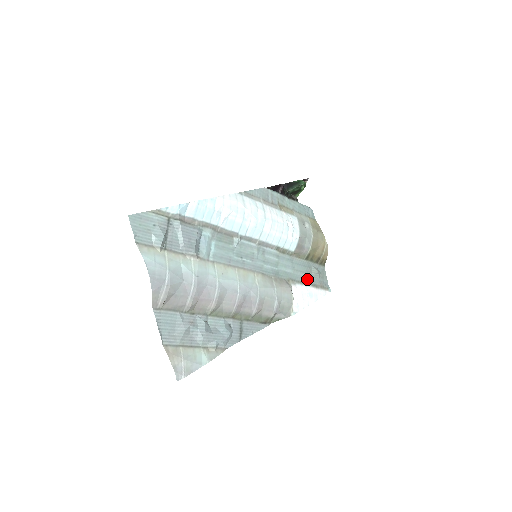
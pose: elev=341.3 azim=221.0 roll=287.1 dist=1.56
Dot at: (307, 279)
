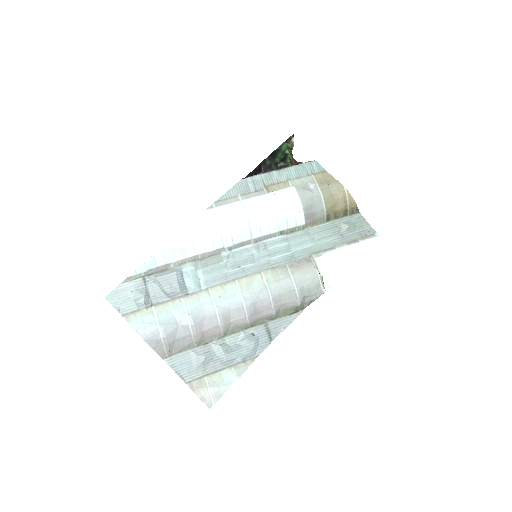
Dot at: (338, 240)
